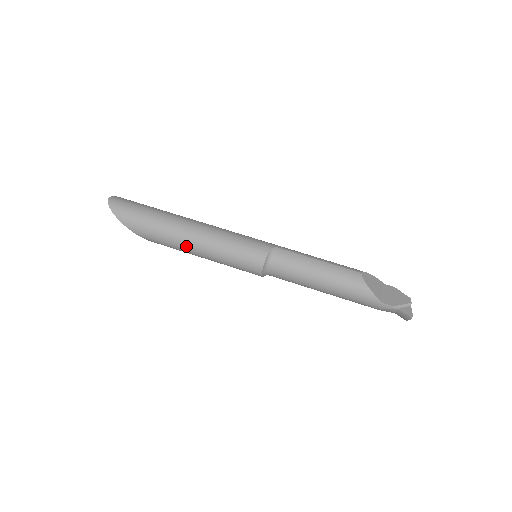
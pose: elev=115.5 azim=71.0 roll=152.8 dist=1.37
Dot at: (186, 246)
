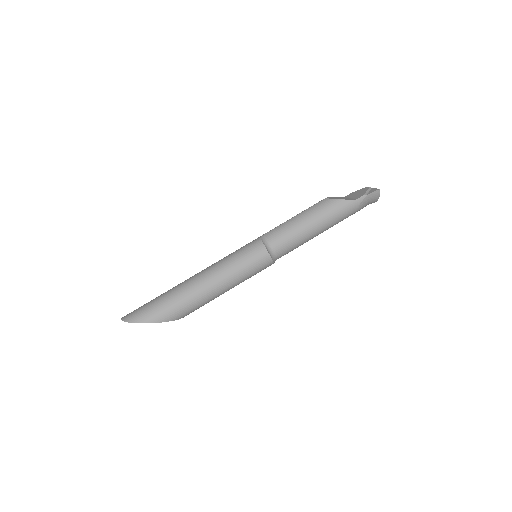
Dot at: (206, 292)
